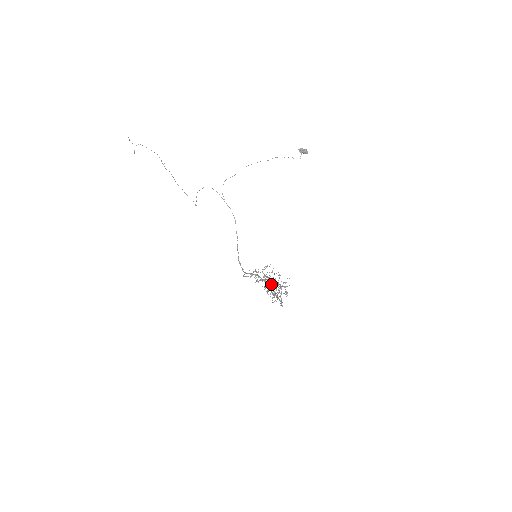
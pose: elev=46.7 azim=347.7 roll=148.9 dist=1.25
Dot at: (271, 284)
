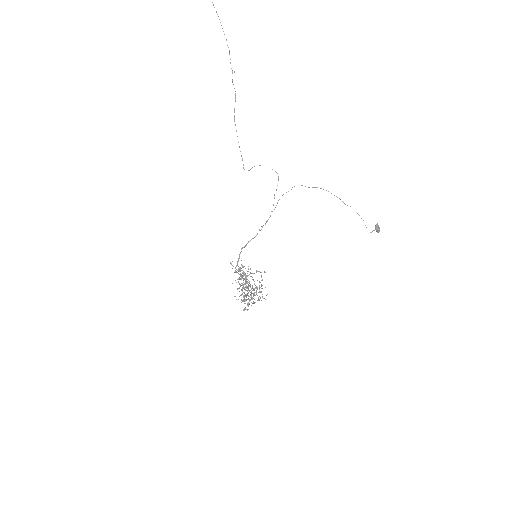
Dot at: occluded
